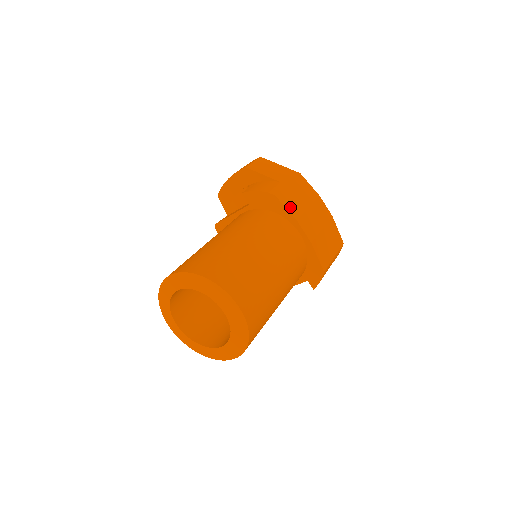
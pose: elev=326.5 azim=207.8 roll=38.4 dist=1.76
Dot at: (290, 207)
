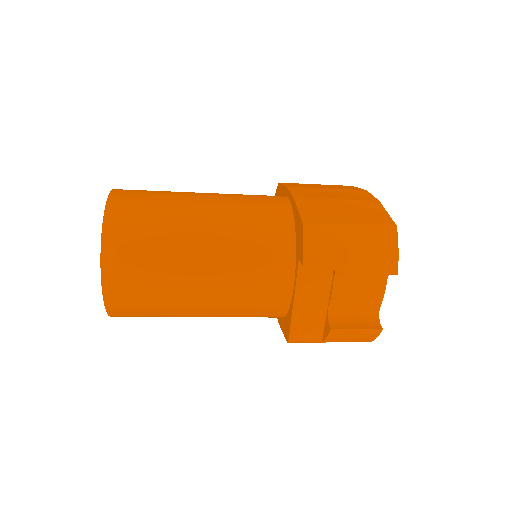
Dot at: (291, 185)
